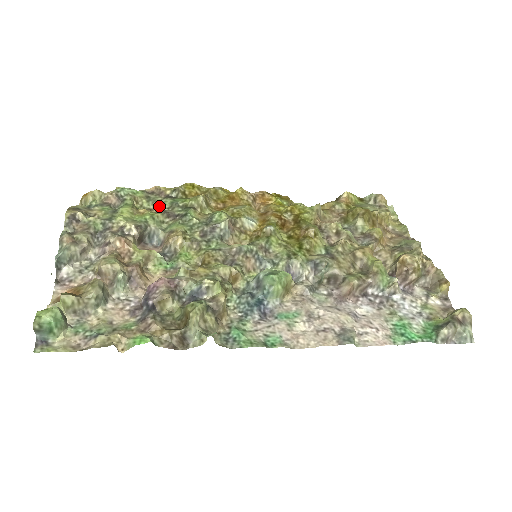
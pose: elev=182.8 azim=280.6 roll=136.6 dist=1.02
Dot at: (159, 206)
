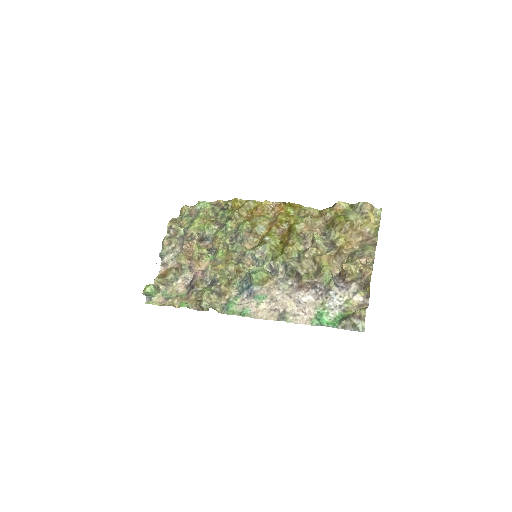
Dot at: (217, 215)
